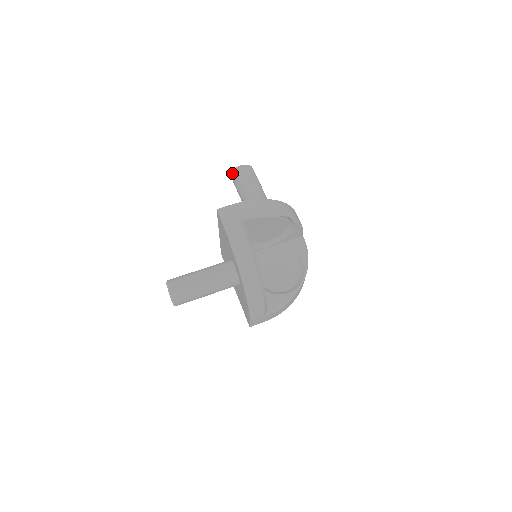
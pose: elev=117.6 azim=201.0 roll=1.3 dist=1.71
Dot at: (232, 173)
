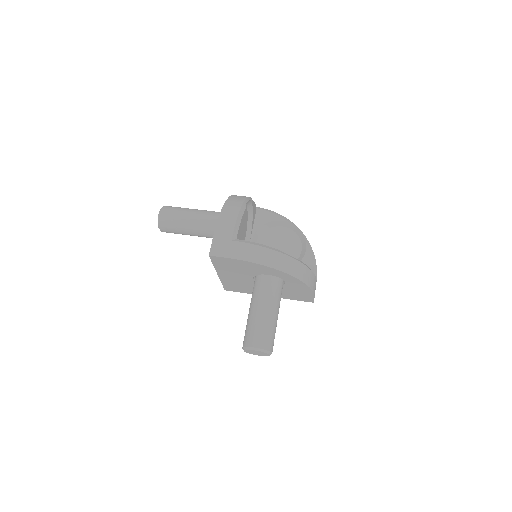
Dot at: (160, 227)
